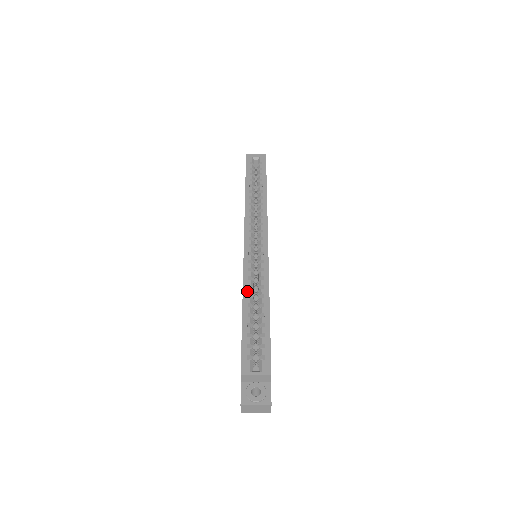
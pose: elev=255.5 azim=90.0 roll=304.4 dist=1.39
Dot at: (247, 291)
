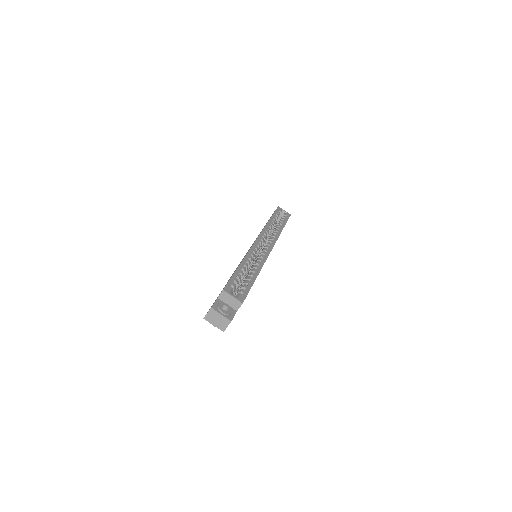
Dot at: (247, 259)
